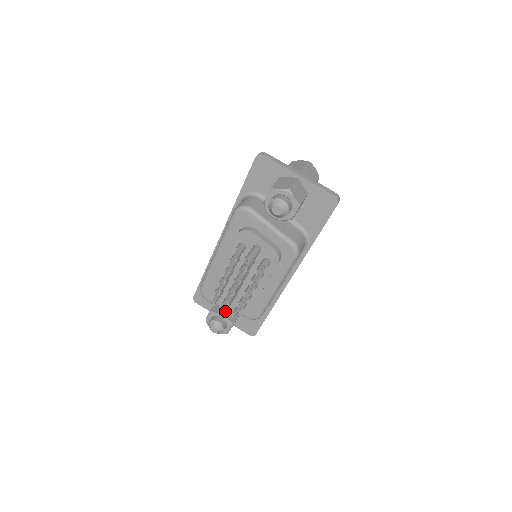
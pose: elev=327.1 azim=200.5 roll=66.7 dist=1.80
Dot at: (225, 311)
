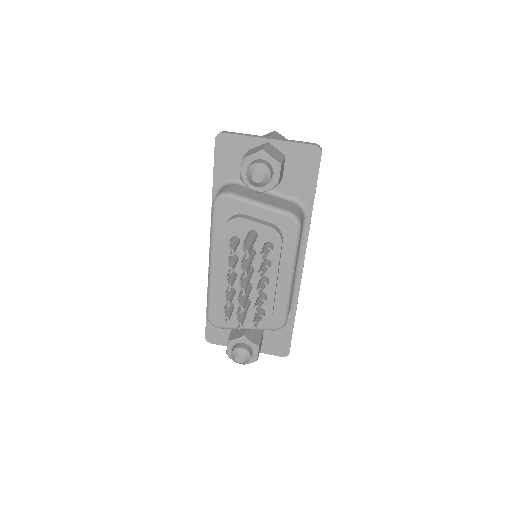
Dot at: (242, 321)
